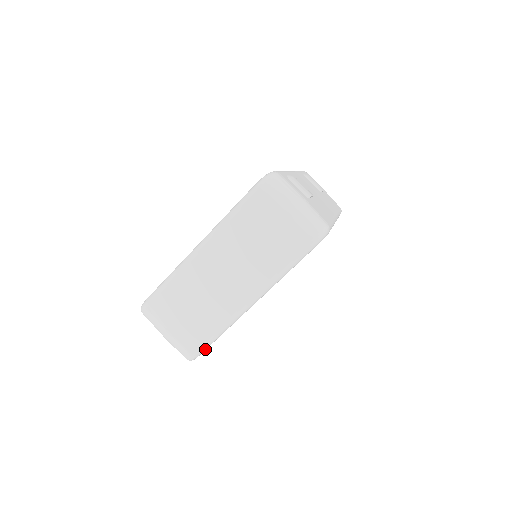
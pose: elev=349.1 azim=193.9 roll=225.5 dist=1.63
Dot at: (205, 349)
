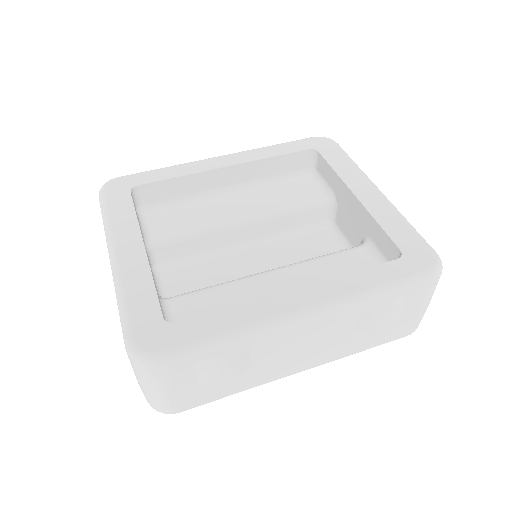
Dot at: occluded
